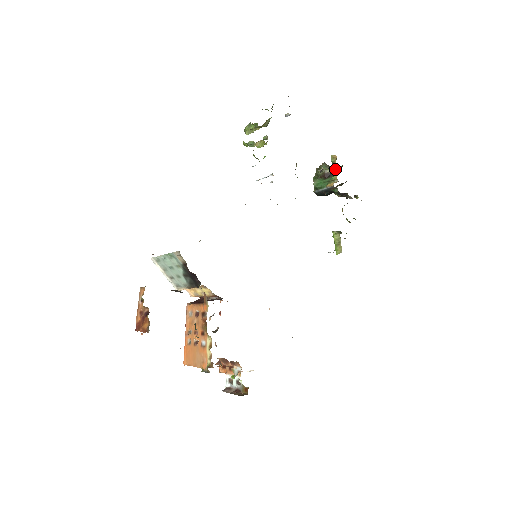
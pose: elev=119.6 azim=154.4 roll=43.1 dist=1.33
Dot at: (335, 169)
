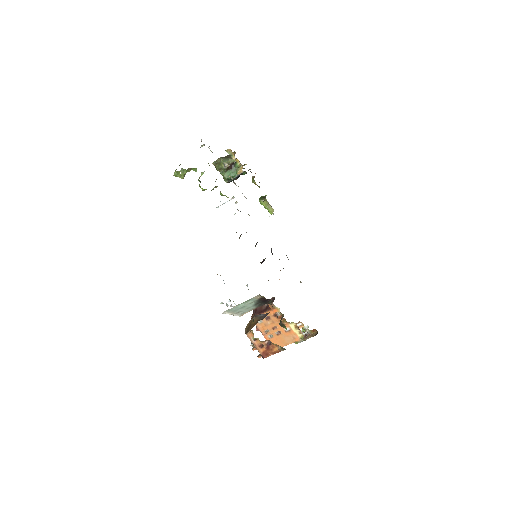
Dot at: (236, 159)
